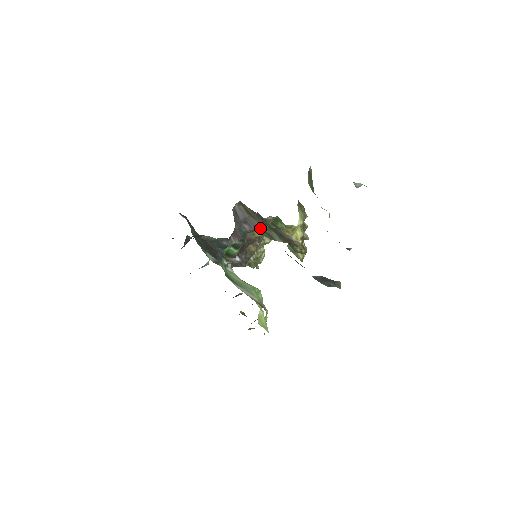
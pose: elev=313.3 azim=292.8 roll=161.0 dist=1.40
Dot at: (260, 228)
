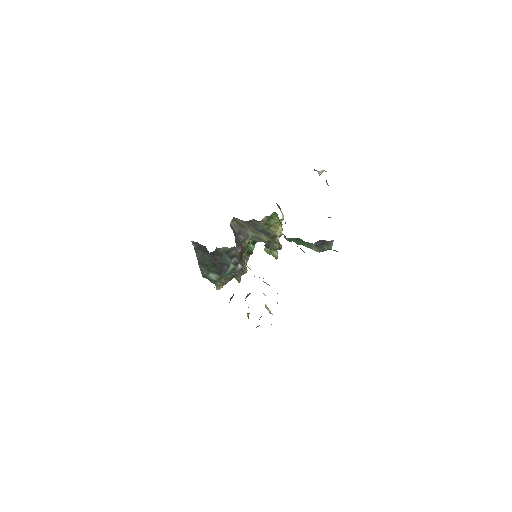
Dot at: (250, 236)
